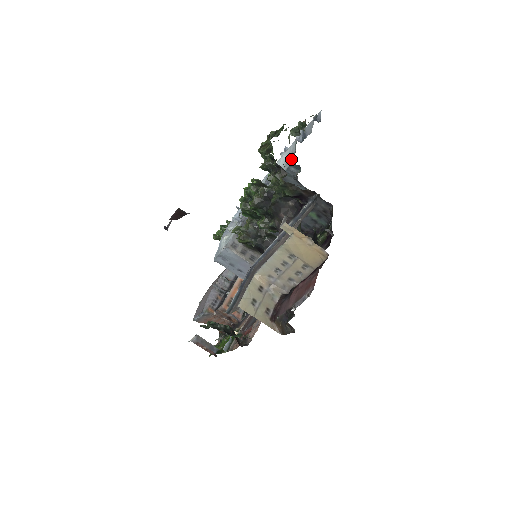
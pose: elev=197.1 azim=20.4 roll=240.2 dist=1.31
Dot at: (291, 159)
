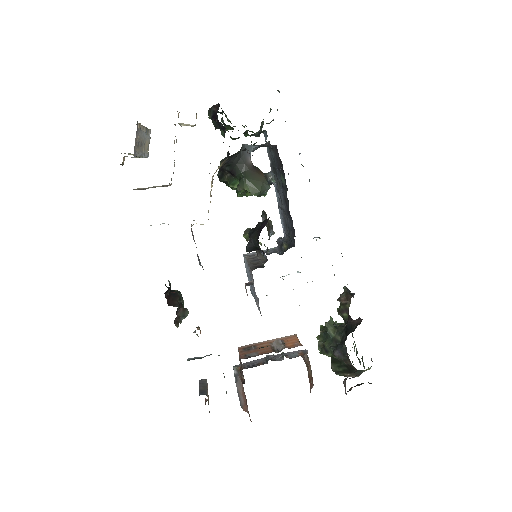
Dot at: occluded
